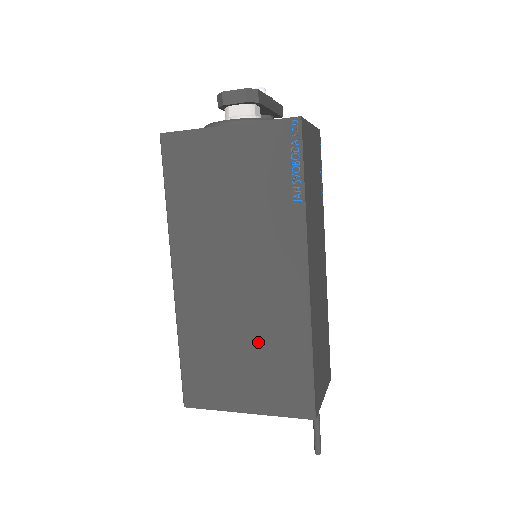
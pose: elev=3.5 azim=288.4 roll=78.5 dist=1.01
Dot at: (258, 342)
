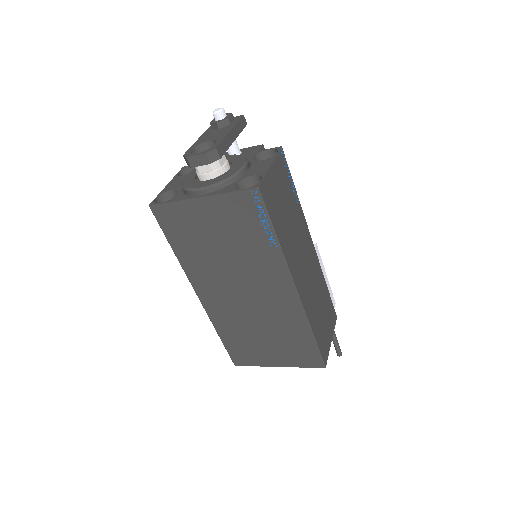
Dot at: (273, 330)
